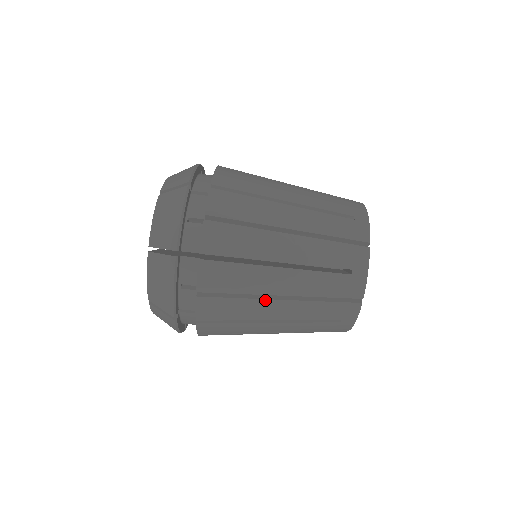
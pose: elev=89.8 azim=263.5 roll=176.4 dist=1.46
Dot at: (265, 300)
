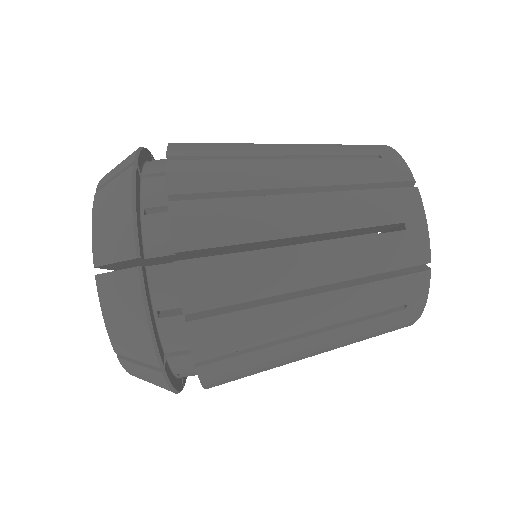
Dot at: (275, 197)
